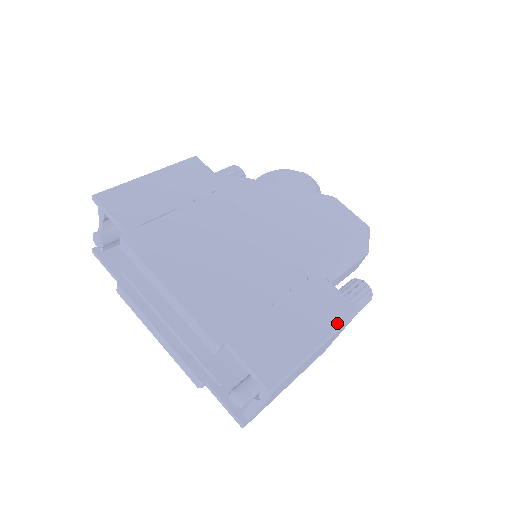
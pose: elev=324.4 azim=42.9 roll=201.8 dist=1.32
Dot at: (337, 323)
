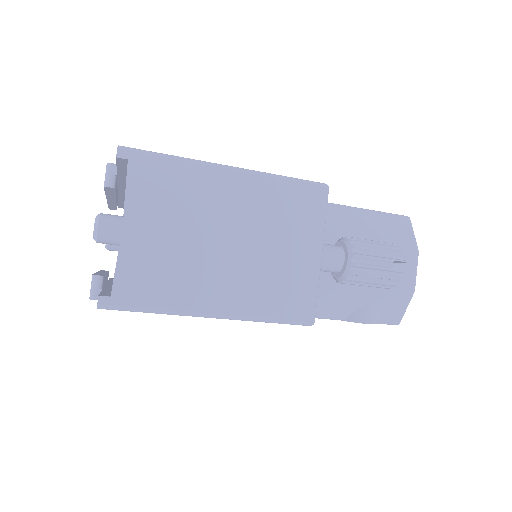
Dot at: (279, 176)
